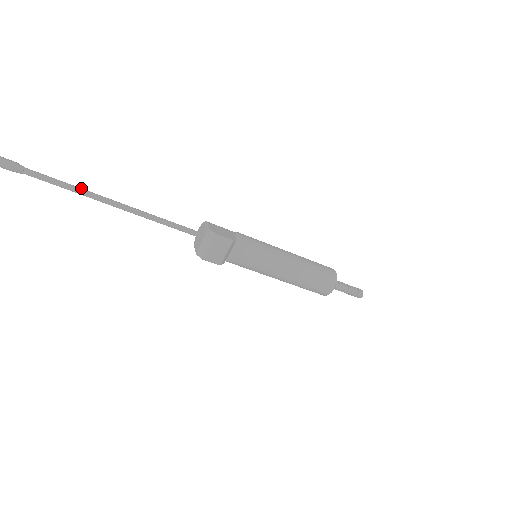
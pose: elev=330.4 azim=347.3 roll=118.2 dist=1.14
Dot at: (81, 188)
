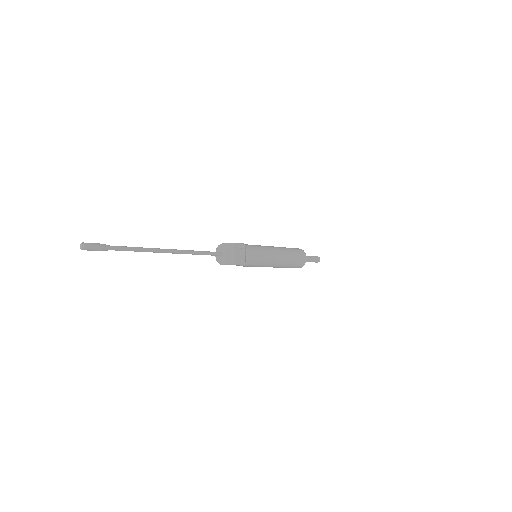
Dot at: (145, 248)
